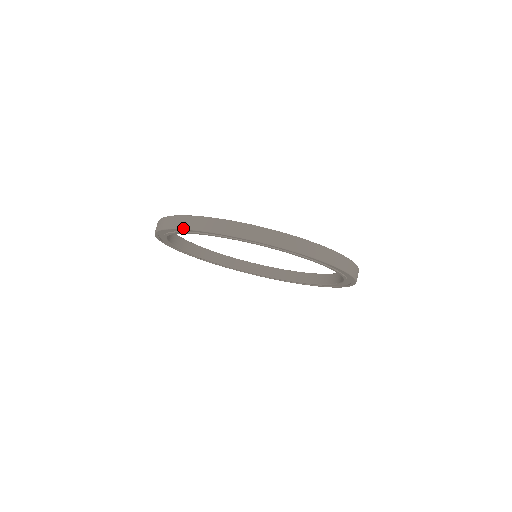
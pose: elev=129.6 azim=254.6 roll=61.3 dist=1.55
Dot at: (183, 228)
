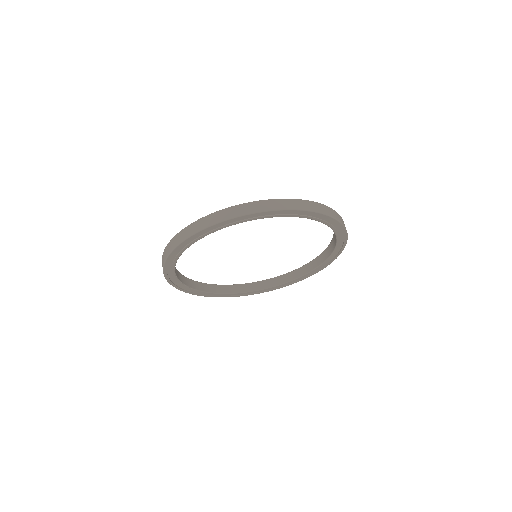
Dot at: (230, 218)
